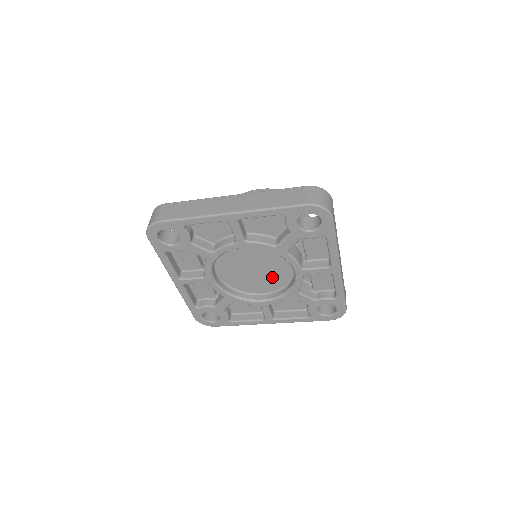
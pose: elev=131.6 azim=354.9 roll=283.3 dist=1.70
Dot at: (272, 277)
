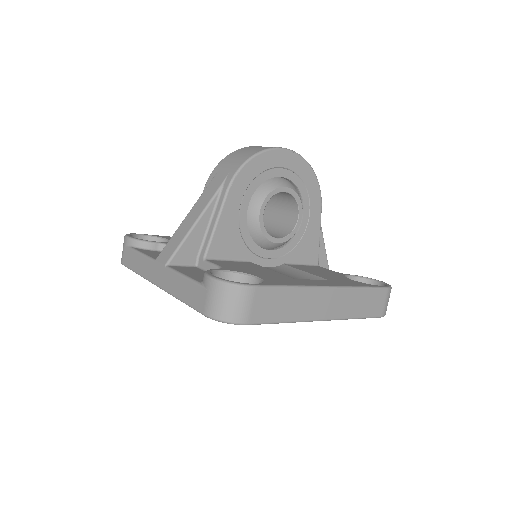
Dot at: occluded
